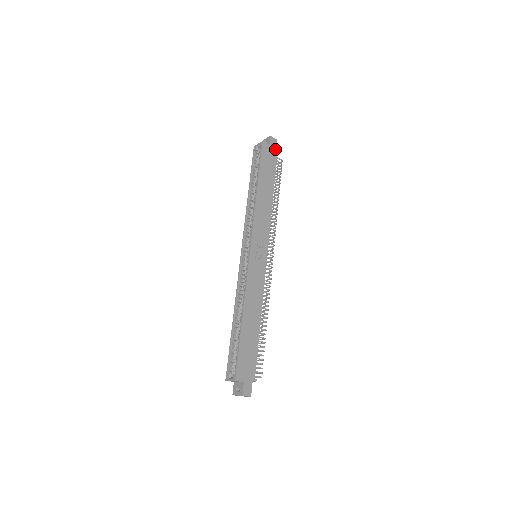
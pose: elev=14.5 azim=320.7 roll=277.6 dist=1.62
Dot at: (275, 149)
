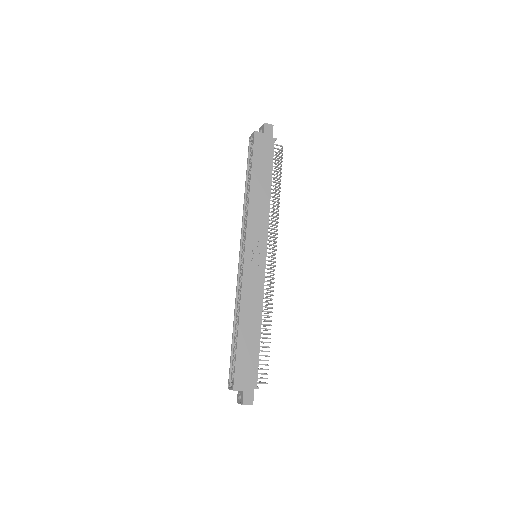
Dot at: (271, 136)
